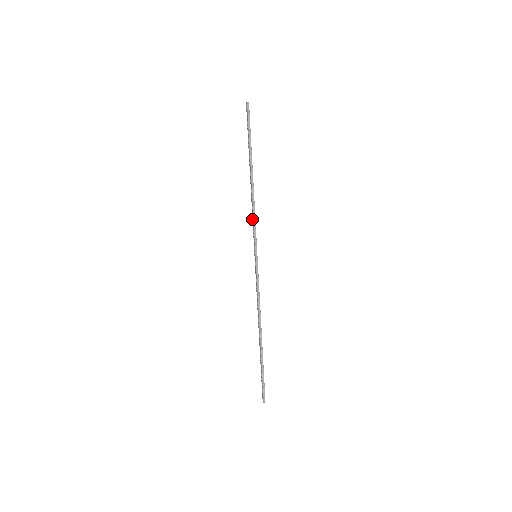
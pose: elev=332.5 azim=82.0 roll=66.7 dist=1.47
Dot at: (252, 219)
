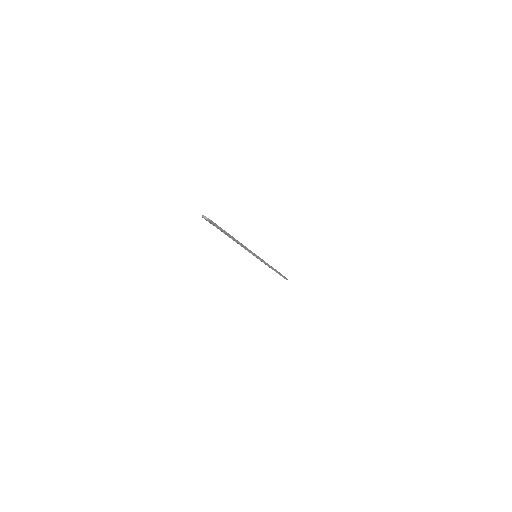
Dot at: occluded
